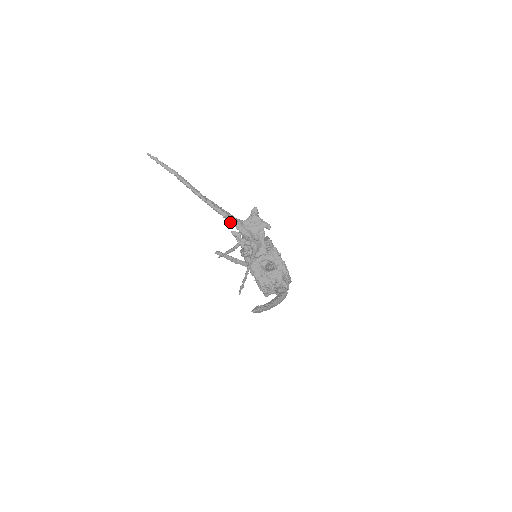
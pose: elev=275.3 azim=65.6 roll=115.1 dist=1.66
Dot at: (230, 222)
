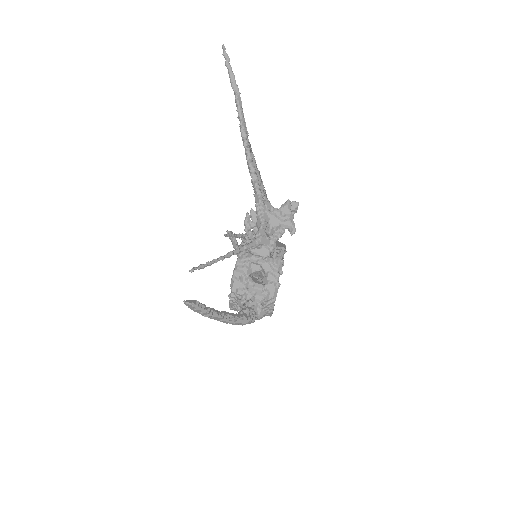
Dot at: (255, 192)
